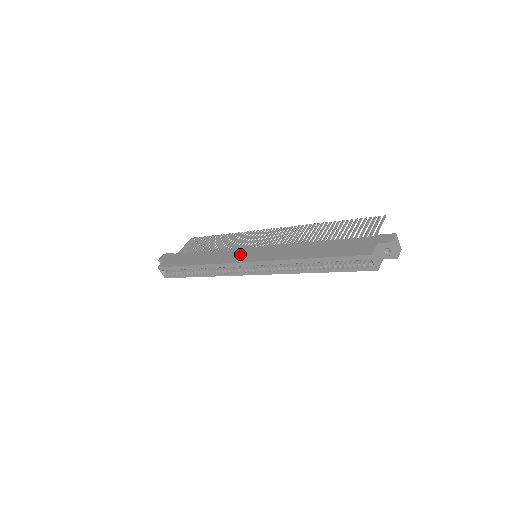
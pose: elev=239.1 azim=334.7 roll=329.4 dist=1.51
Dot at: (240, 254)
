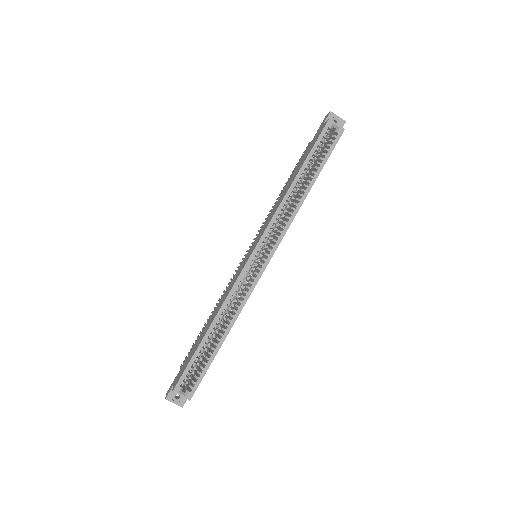
Dot at: (242, 265)
